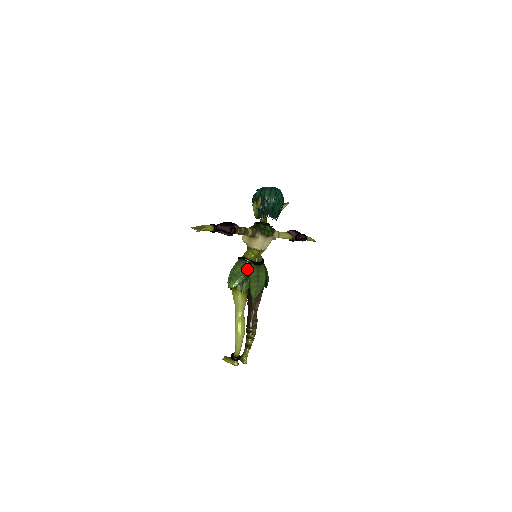
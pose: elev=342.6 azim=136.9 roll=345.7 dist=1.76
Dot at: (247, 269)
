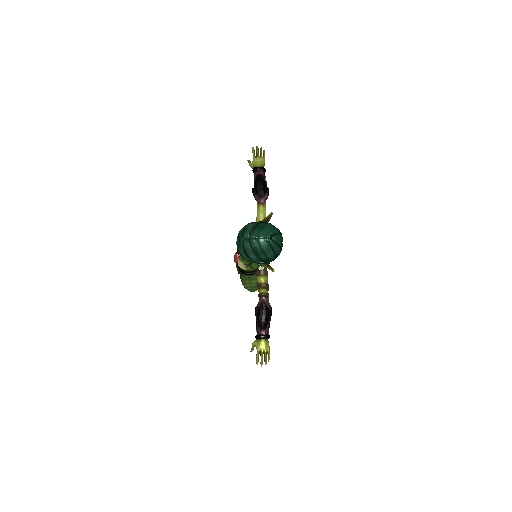
Dot at: occluded
